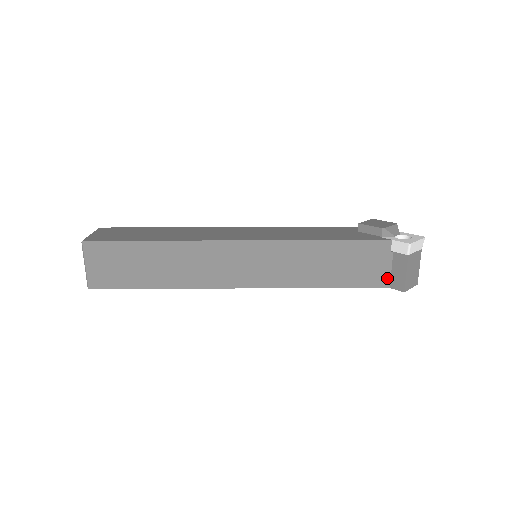
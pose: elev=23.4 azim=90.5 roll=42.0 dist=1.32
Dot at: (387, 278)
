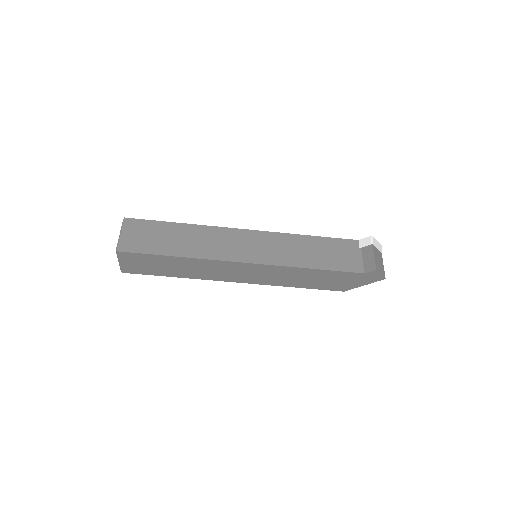
Dot at: (361, 266)
